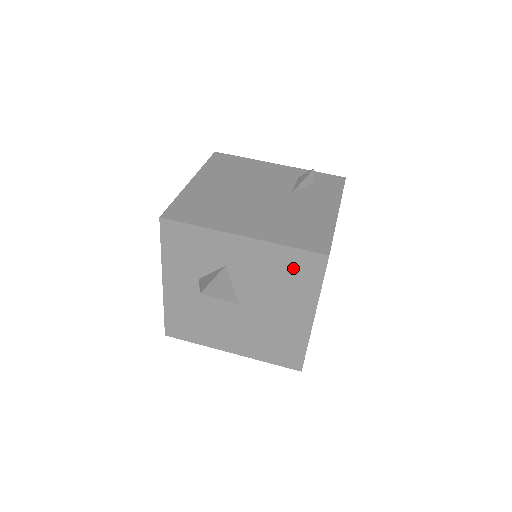
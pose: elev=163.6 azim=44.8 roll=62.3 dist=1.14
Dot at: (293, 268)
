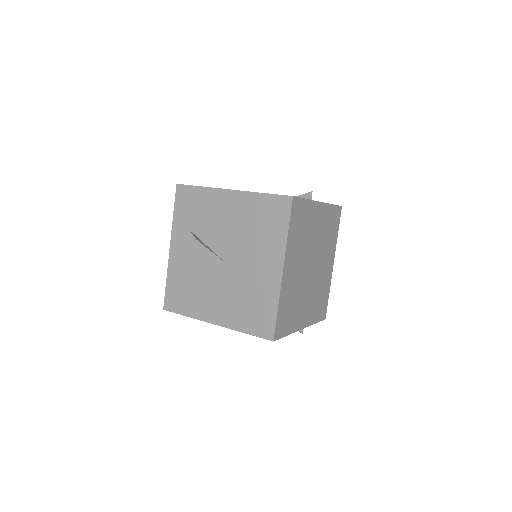
Dot at: (266, 214)
